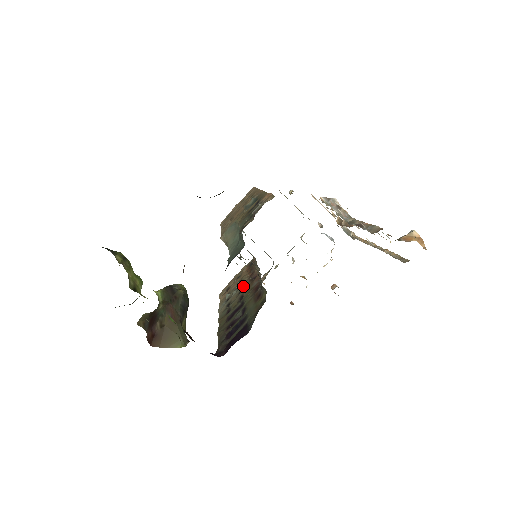
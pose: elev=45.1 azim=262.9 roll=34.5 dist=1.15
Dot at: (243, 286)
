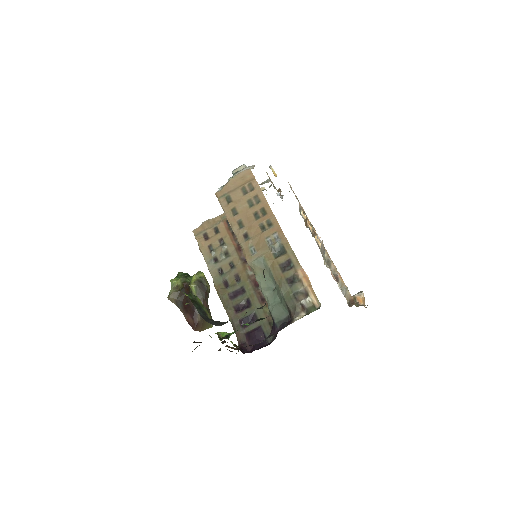
Dot at: (233, 259)
